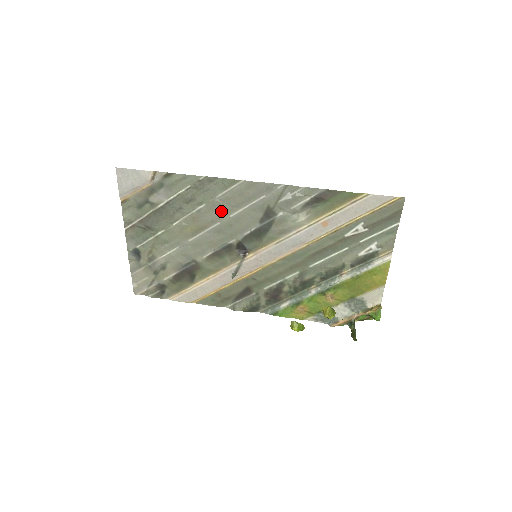
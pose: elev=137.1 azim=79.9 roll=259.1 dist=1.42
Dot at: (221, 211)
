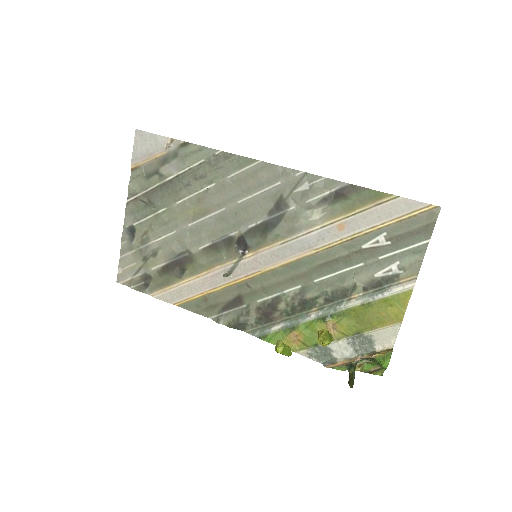
Dot at: (230, 194)
